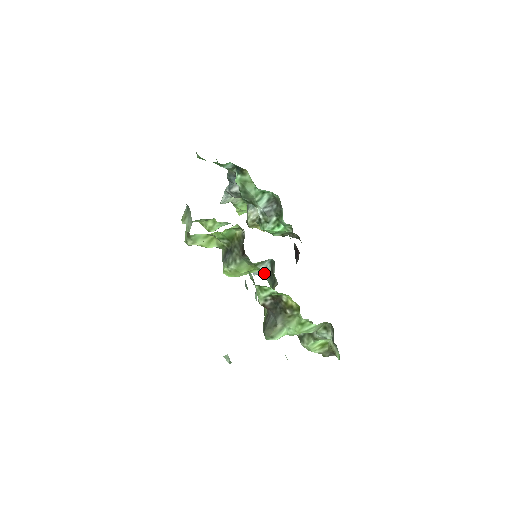
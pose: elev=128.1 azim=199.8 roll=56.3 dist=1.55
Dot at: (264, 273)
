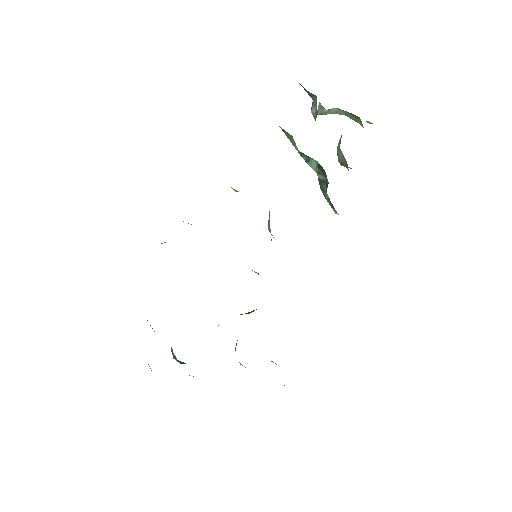
Dot at: occluded
